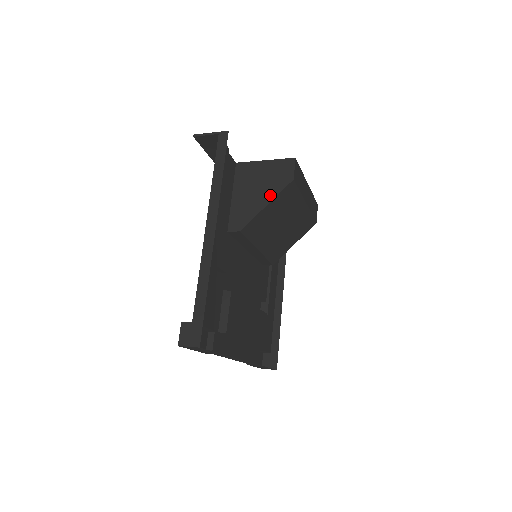
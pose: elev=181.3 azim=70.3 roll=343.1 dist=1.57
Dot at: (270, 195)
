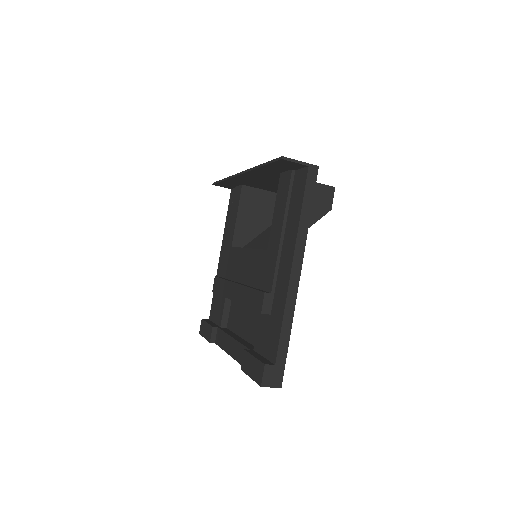
Dot at: (310, 220)
